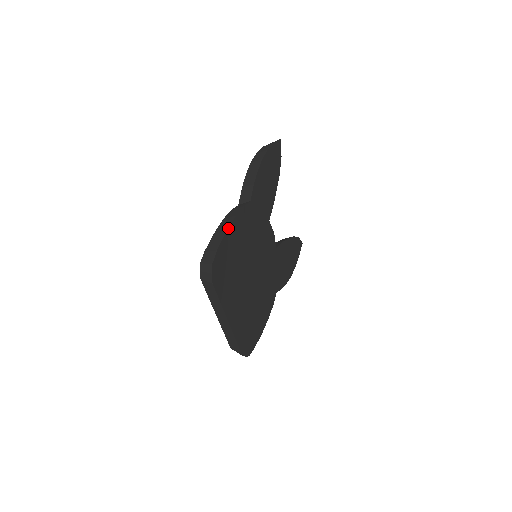
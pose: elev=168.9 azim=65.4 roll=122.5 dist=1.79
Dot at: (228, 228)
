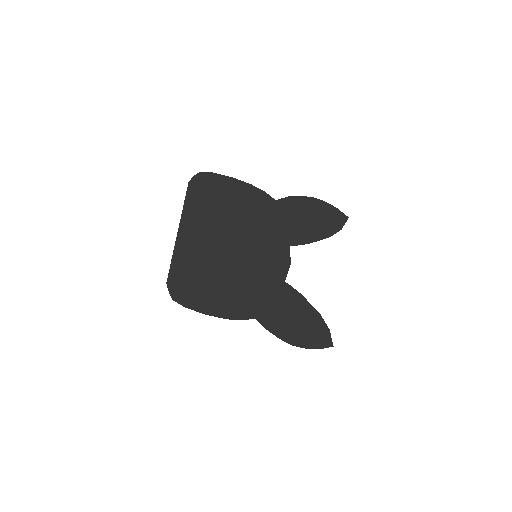
Dot at: (236, 179)
